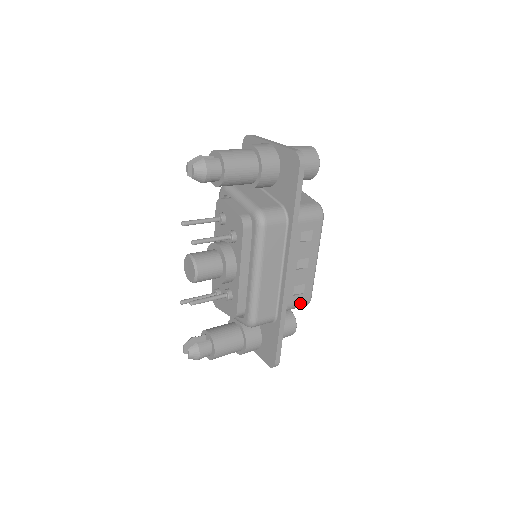
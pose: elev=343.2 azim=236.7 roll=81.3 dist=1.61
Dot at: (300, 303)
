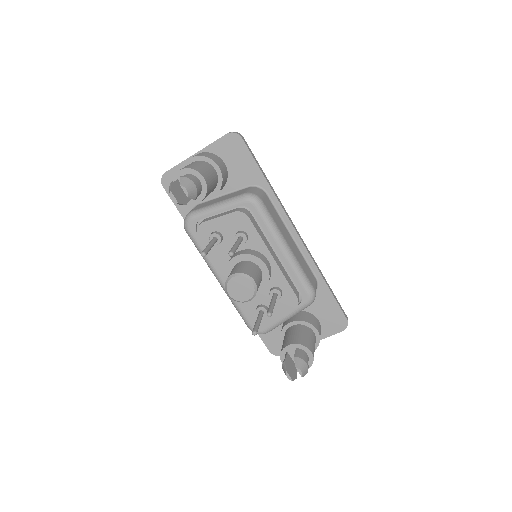
Dot at: occluded
